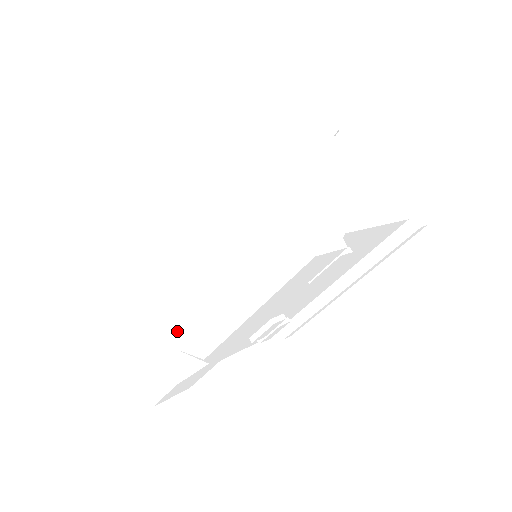
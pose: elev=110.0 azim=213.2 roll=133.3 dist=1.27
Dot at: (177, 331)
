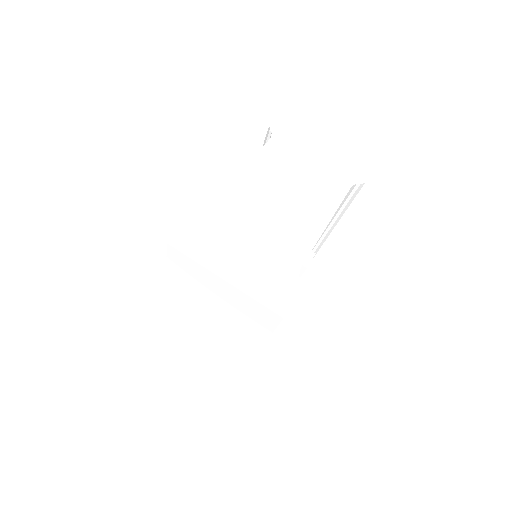
Dot at: (231, 344)
